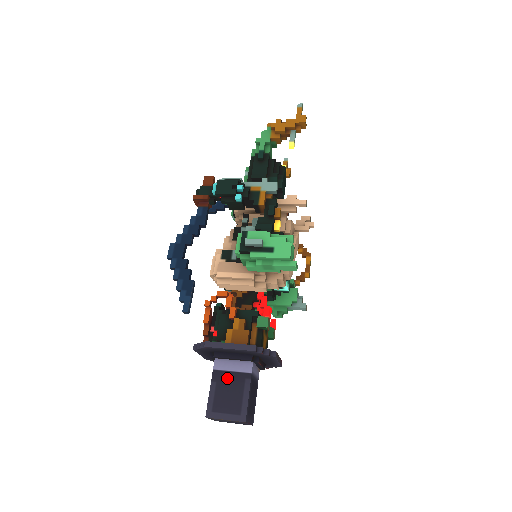
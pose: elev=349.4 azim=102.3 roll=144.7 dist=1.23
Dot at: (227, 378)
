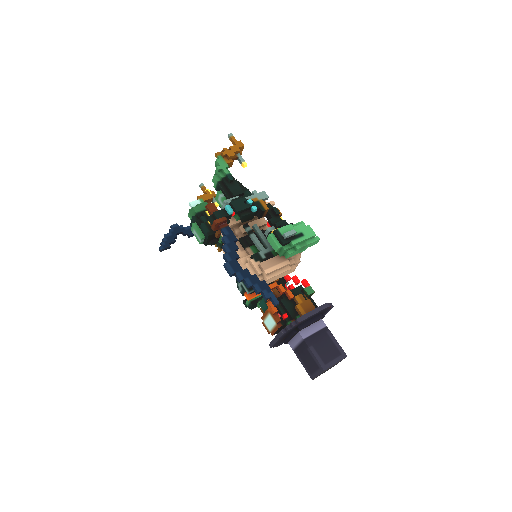
Dot at: (316, 338)
